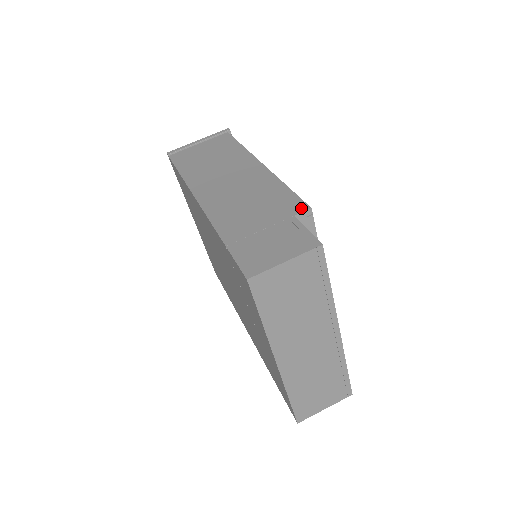
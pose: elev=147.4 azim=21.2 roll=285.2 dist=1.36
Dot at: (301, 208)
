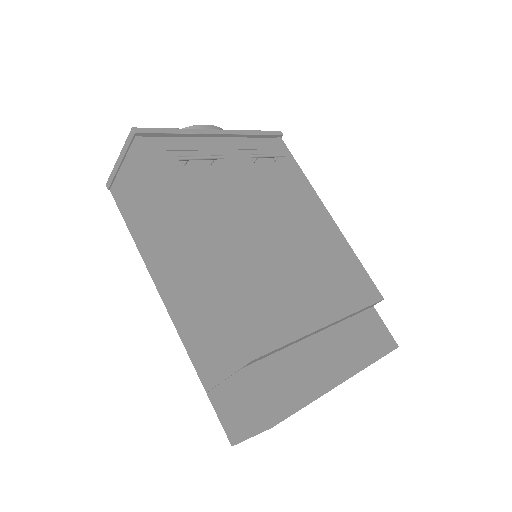
Dot at: (244, 358)
